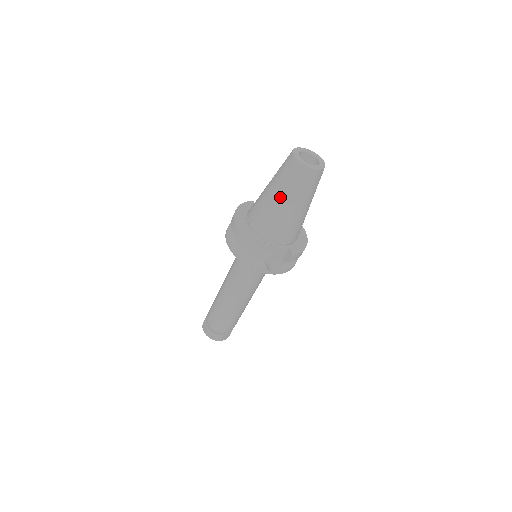
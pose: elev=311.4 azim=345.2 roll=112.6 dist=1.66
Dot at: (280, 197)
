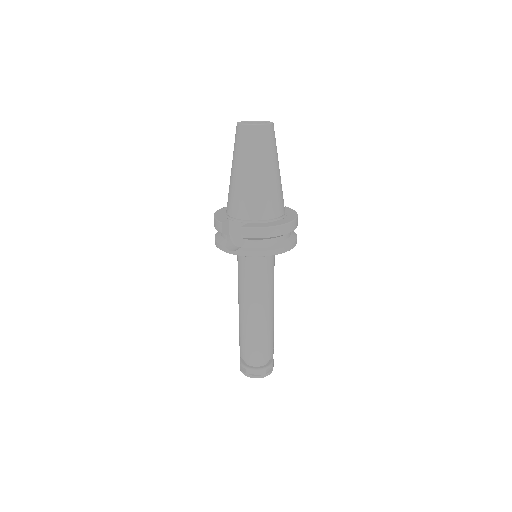
Dot at: (232, 165)
